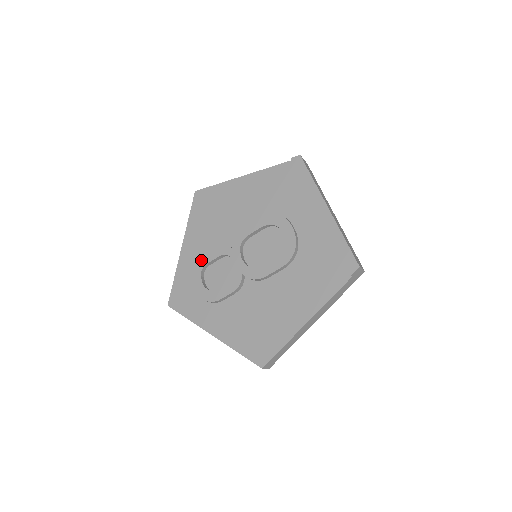
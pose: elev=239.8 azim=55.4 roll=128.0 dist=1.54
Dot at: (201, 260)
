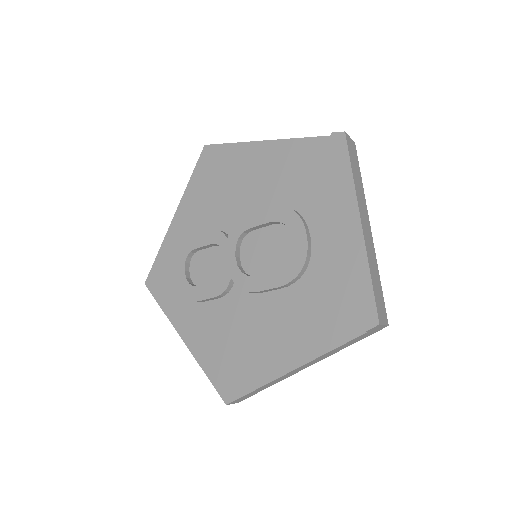
Dot at: (190, 242)
